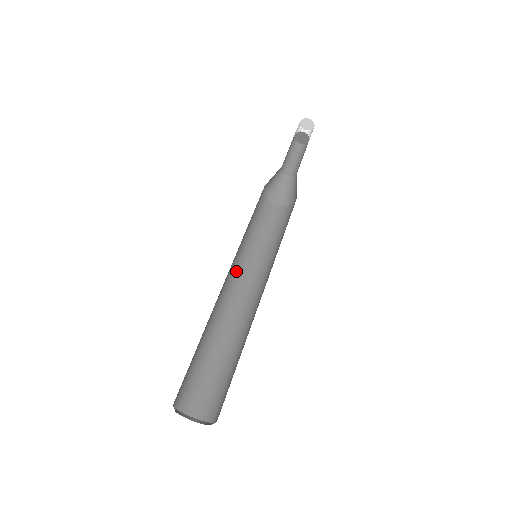
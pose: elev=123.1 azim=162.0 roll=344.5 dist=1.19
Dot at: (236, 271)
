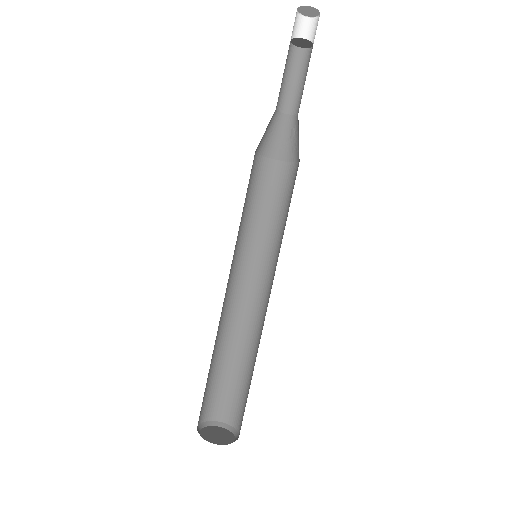
Dot at: (252, 272)
